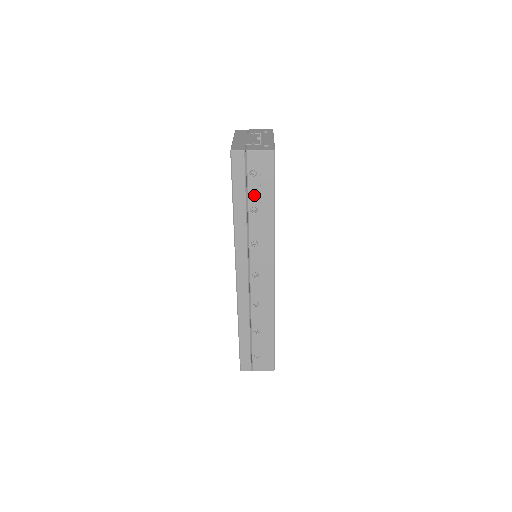
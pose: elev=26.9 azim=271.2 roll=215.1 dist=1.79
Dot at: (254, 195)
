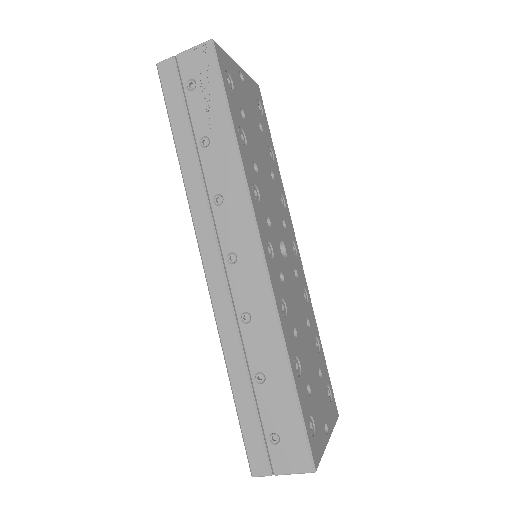
Dot at: (199, 118)
